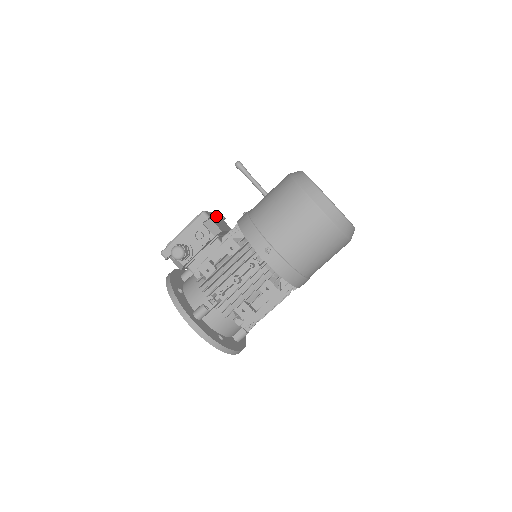
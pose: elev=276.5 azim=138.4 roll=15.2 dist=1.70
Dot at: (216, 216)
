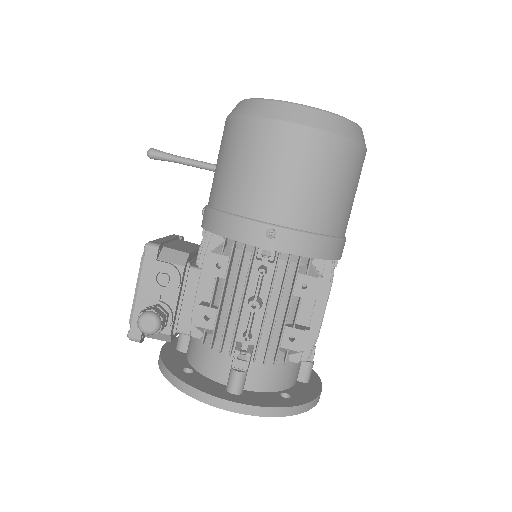
Dot at: (169, 240)
